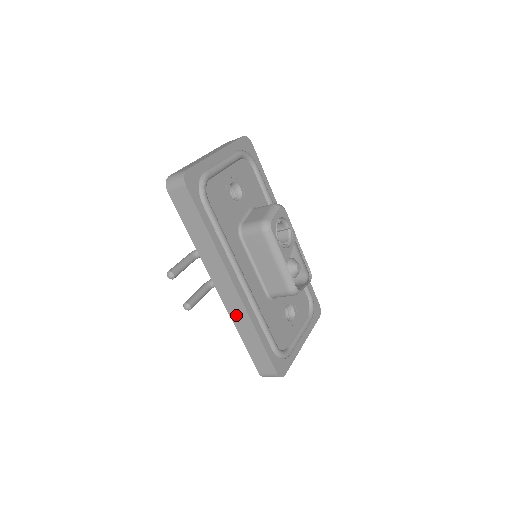
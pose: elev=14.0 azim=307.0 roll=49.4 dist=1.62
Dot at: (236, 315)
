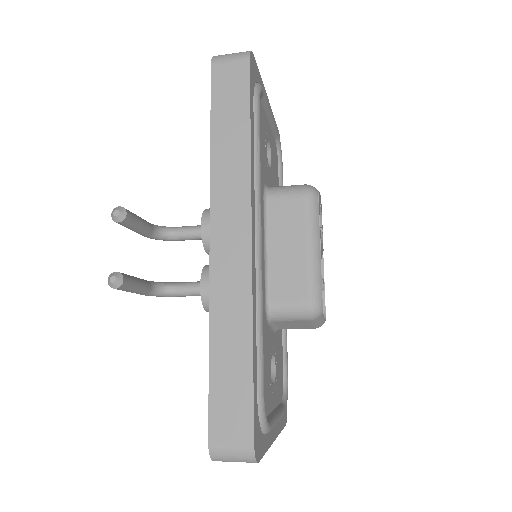
Dot at: (224, 294)
